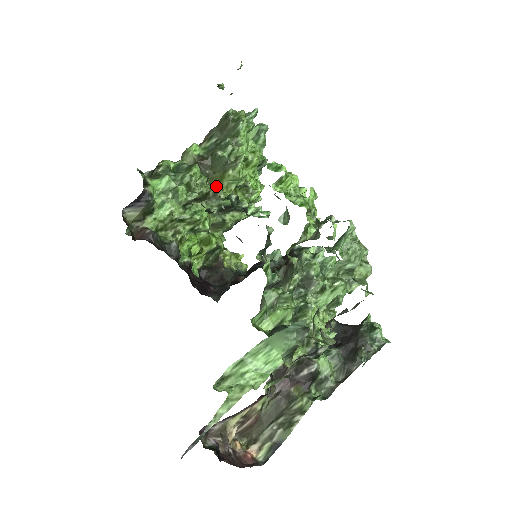
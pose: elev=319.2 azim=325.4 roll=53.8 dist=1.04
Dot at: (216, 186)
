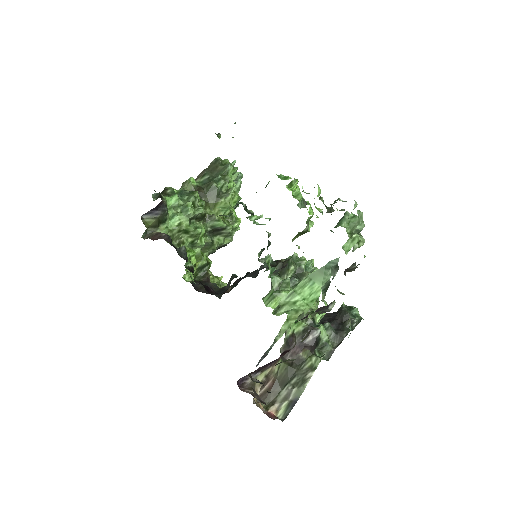
Dot at: (209, 212)
